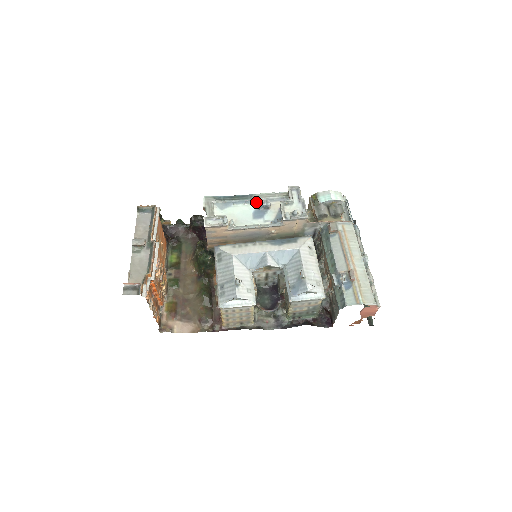
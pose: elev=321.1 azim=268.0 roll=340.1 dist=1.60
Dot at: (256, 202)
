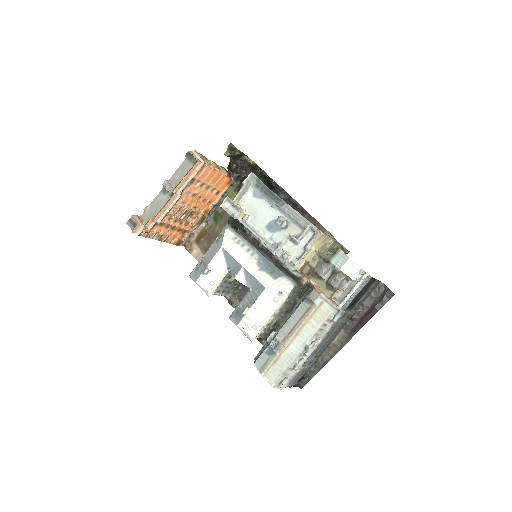
Dot at: (282, 213)
